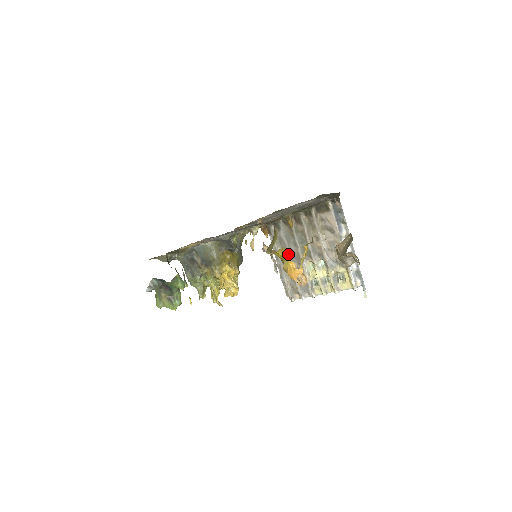
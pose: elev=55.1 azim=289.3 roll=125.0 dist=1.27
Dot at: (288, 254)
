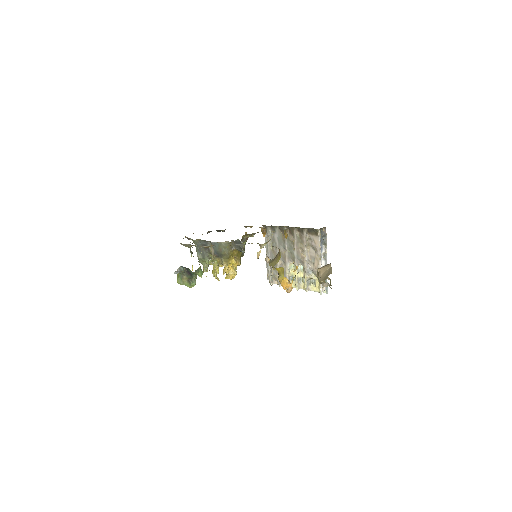
Dot at: (277, 252)
